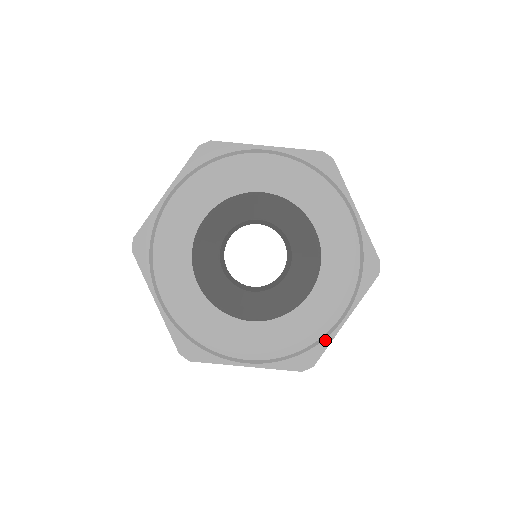
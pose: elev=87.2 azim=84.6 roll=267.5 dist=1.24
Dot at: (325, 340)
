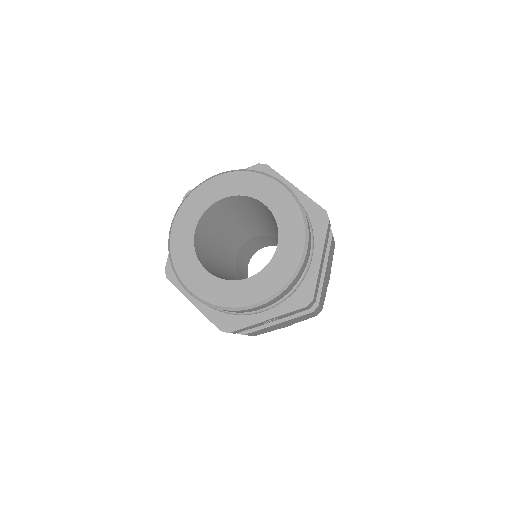
Dot at: (313, 278)
